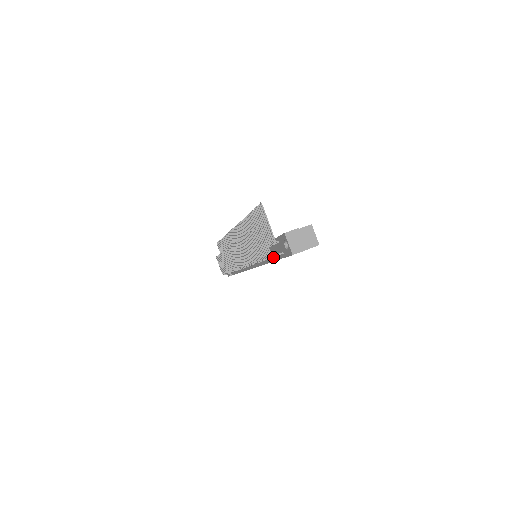
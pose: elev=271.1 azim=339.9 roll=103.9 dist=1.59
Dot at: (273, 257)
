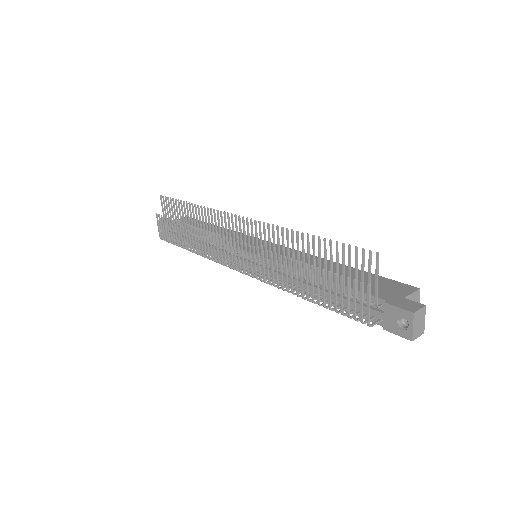
Dot at: occluded
